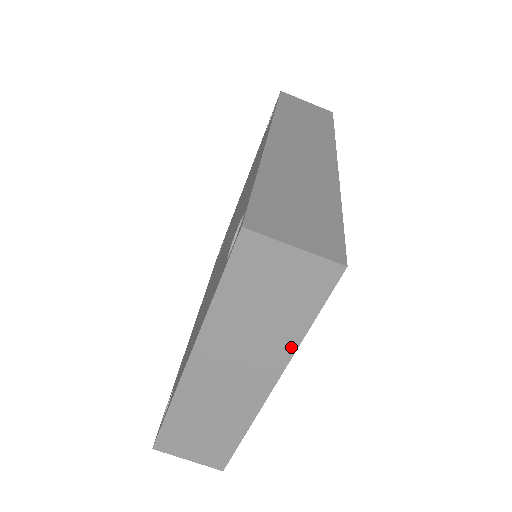
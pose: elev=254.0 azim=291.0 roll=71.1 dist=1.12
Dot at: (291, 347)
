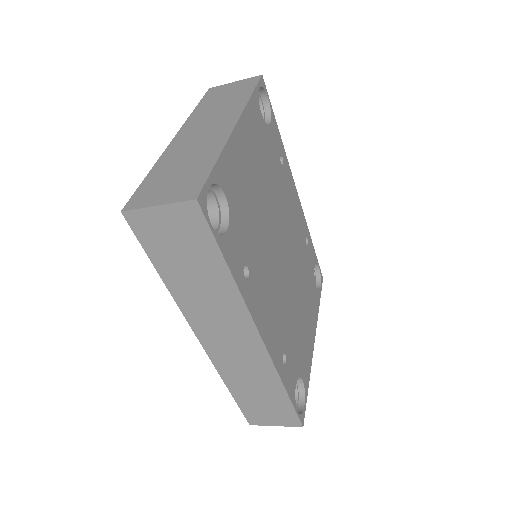
Dot at: occluded
